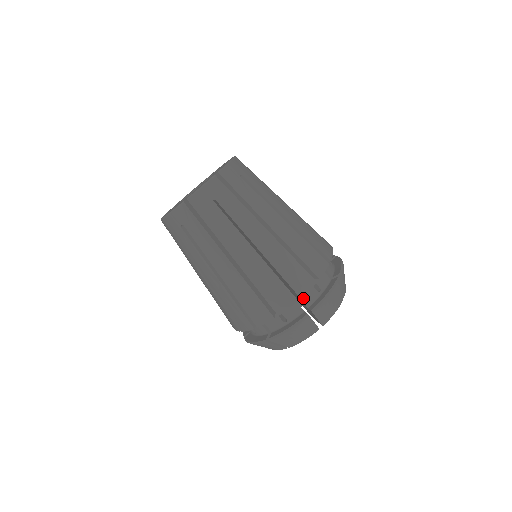
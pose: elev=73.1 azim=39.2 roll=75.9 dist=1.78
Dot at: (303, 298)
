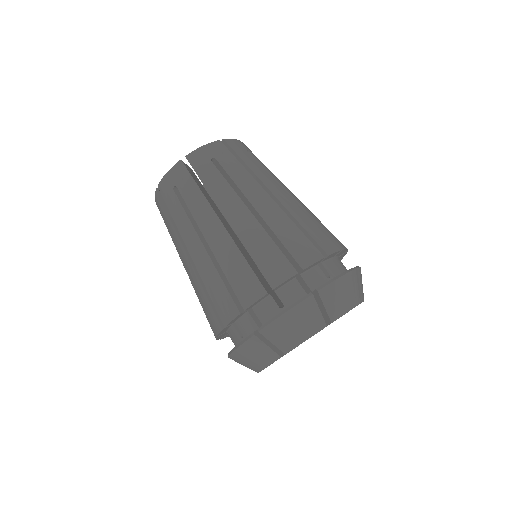
Dot at: (339, 262)
